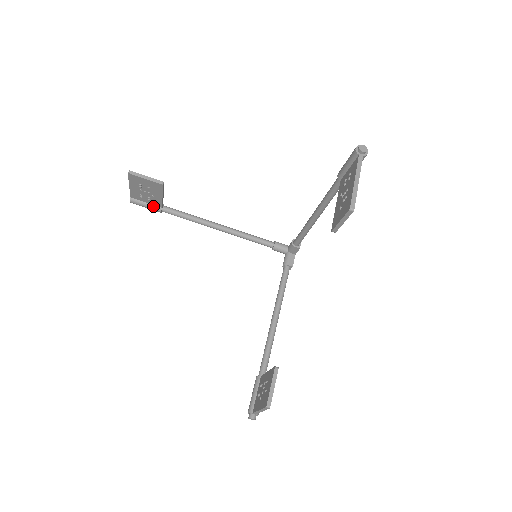
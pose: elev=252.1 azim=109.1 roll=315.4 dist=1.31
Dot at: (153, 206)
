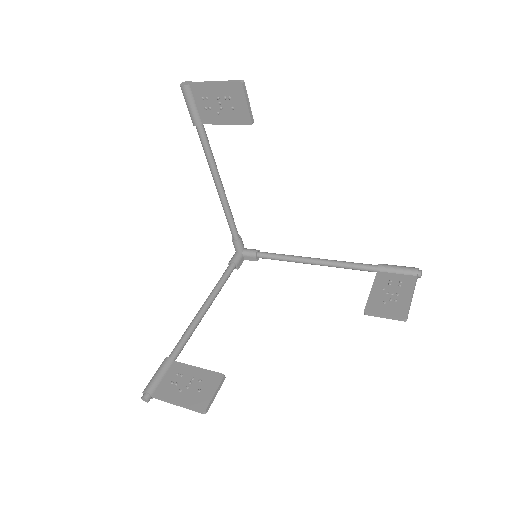
Dot at: (197, 114)
